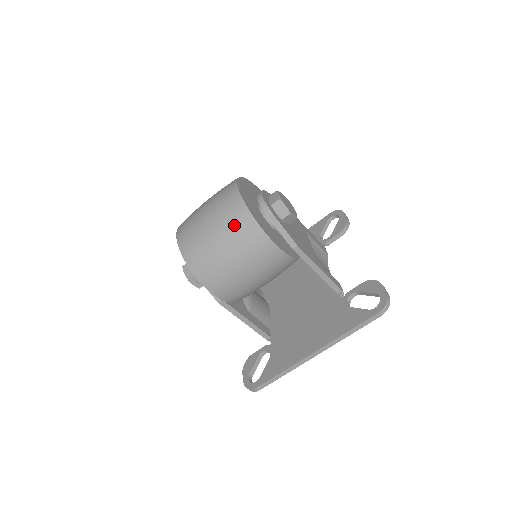
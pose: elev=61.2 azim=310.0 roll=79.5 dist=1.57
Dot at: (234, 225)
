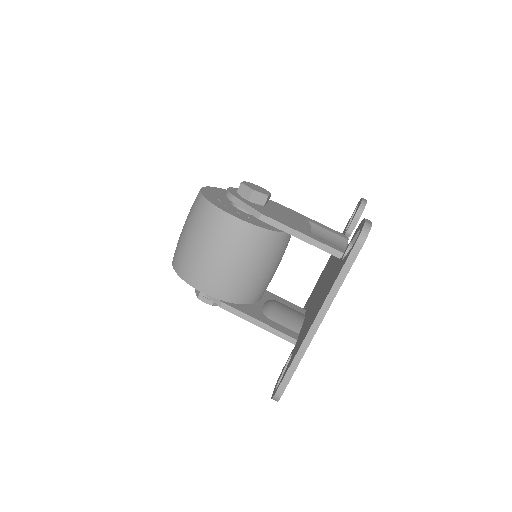
Dot at: (196, 215)
